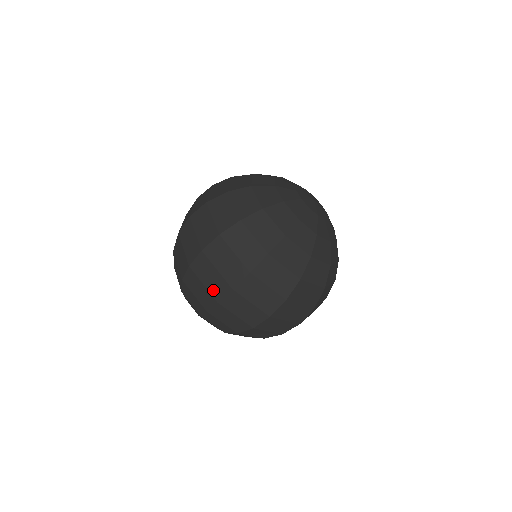
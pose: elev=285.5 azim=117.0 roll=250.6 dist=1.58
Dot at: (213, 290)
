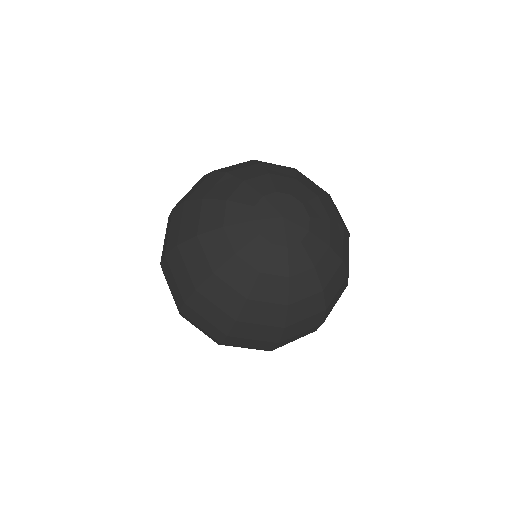
Dot at: occluded
